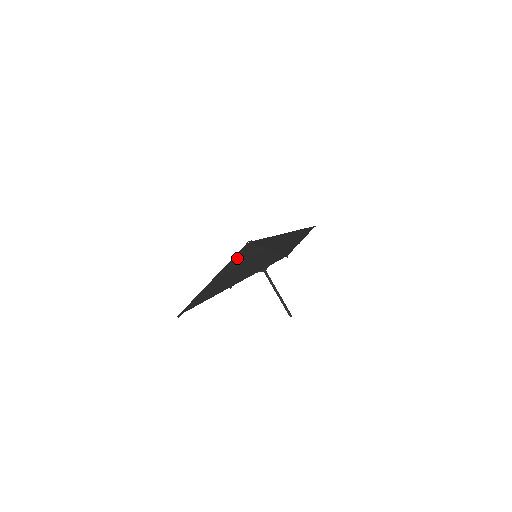
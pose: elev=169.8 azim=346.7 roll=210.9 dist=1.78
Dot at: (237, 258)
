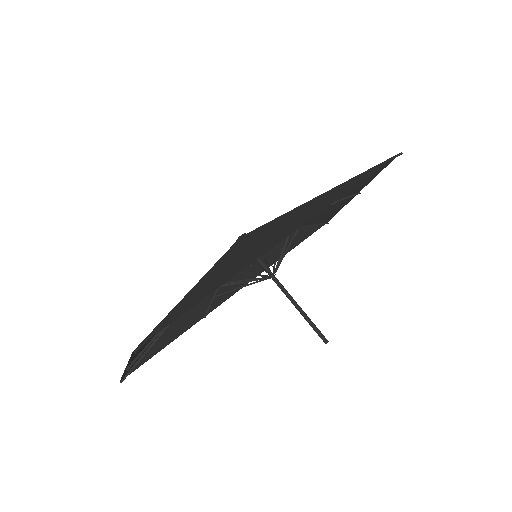
Dot at: occluded
